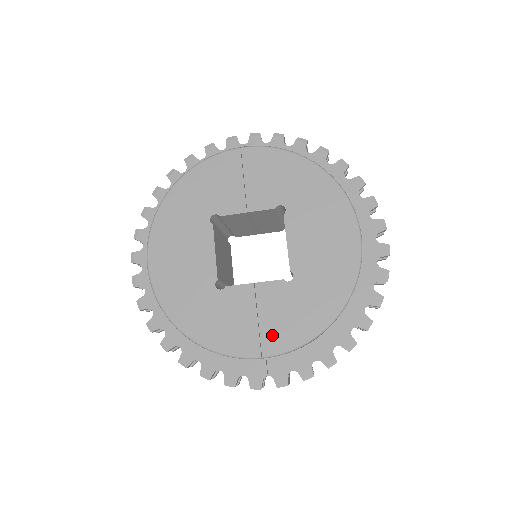
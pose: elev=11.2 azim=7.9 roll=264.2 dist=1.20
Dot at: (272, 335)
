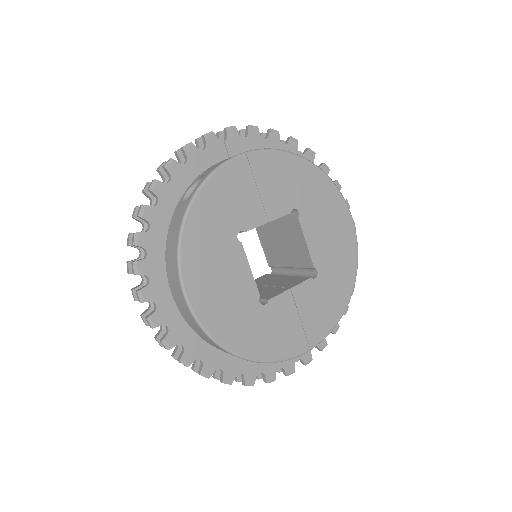
Dot at: (314, 328)
